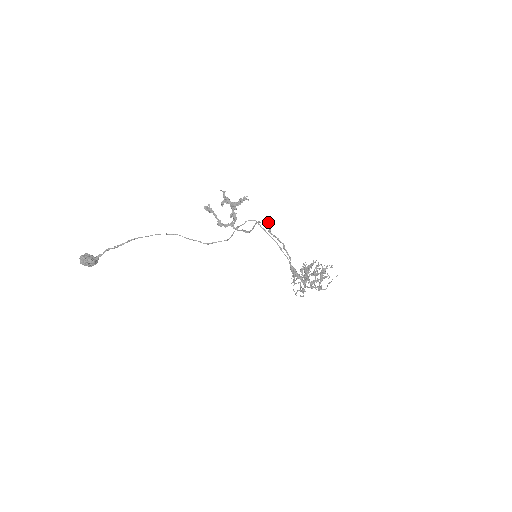
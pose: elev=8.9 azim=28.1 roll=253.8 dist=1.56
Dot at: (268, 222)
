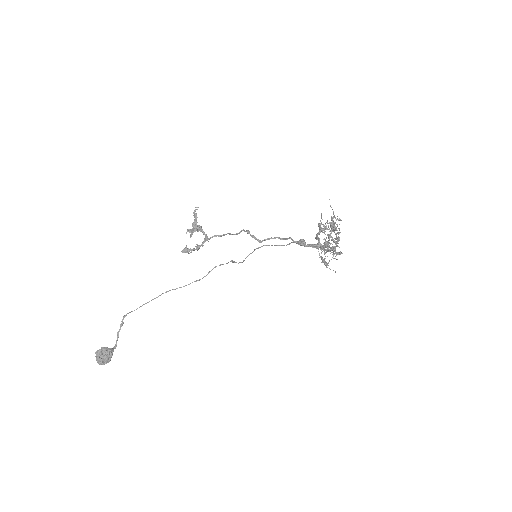
Dot at: (248, 232)
